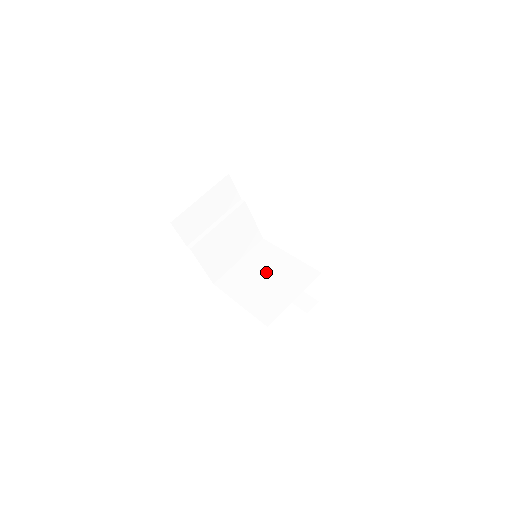
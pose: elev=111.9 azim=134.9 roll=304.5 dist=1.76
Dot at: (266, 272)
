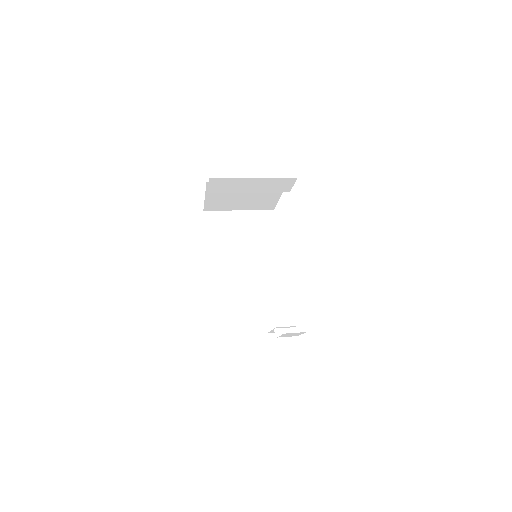
Dot at: occluded
